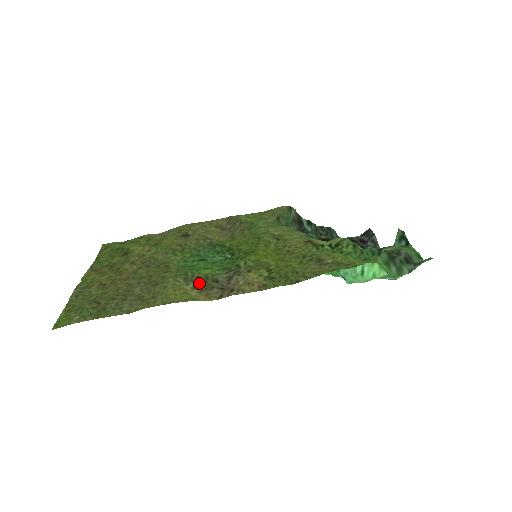
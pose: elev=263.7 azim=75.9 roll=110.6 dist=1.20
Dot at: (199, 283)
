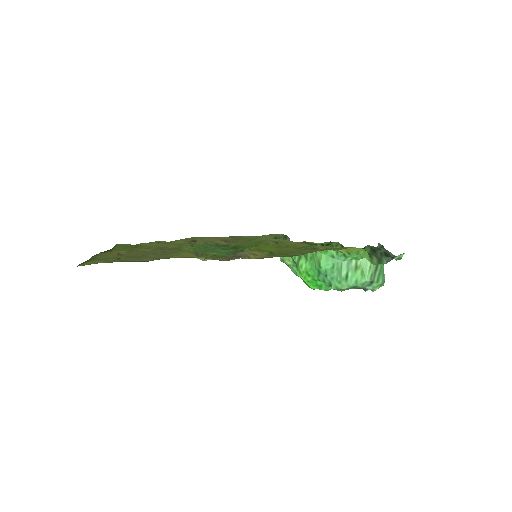
Dot at: occluded
